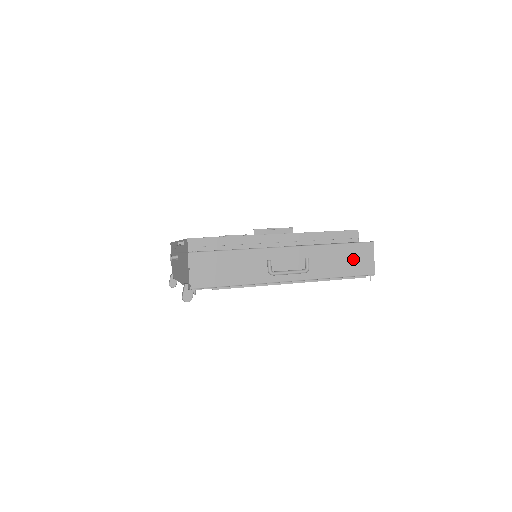
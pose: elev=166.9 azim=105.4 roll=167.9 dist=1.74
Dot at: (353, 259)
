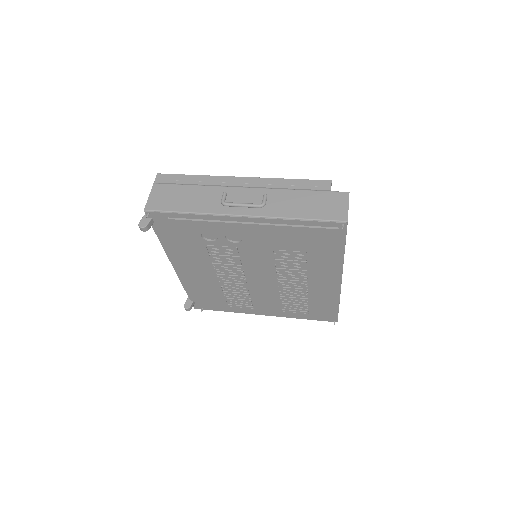
Dot at: (321, 204)
